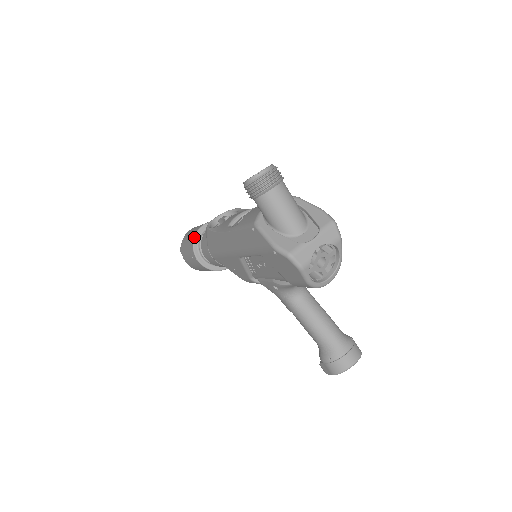
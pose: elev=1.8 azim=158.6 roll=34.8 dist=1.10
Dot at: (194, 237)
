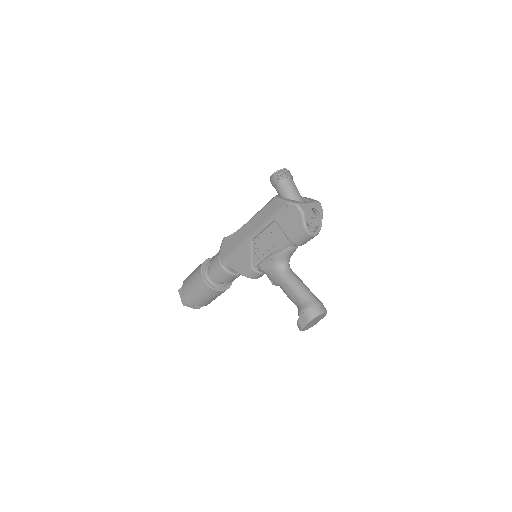
Dot at: (203, 263)
